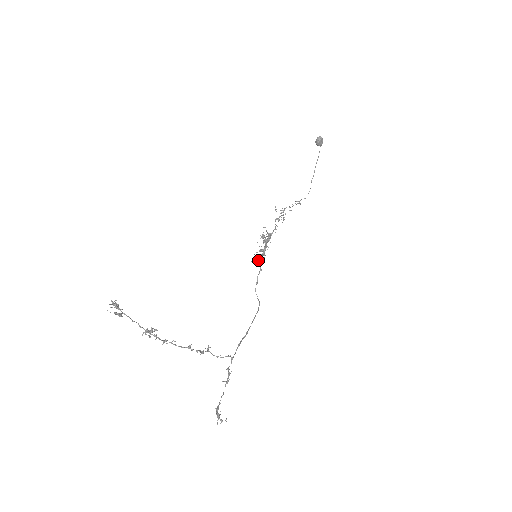
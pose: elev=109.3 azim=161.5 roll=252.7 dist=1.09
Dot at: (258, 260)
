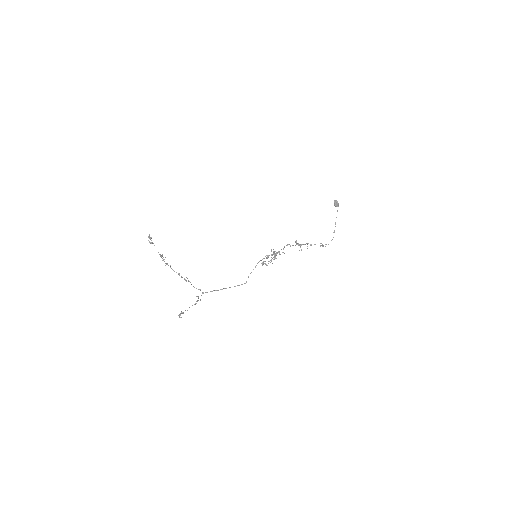
Dot at: (265, 264)
